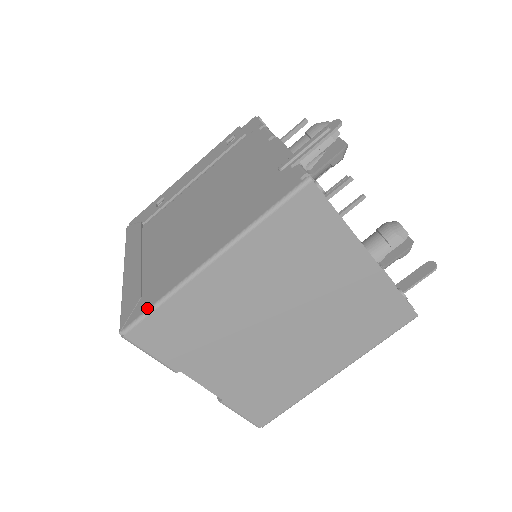
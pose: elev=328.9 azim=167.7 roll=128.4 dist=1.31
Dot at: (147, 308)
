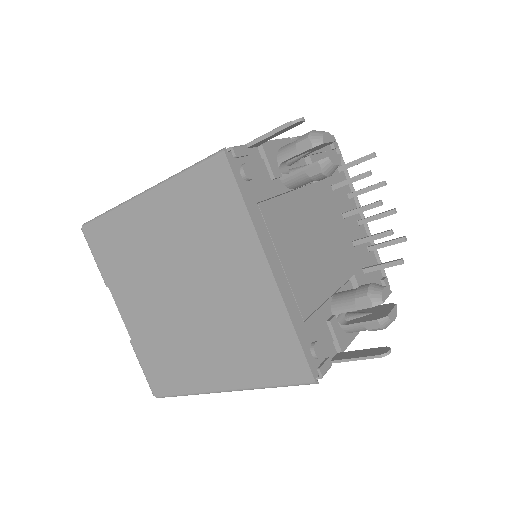
Dot at: (101, 214)
